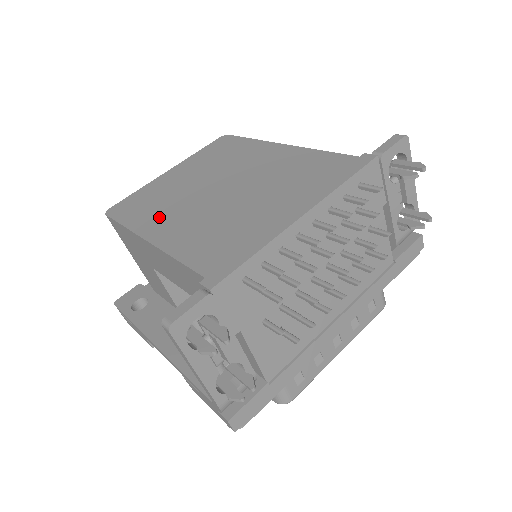
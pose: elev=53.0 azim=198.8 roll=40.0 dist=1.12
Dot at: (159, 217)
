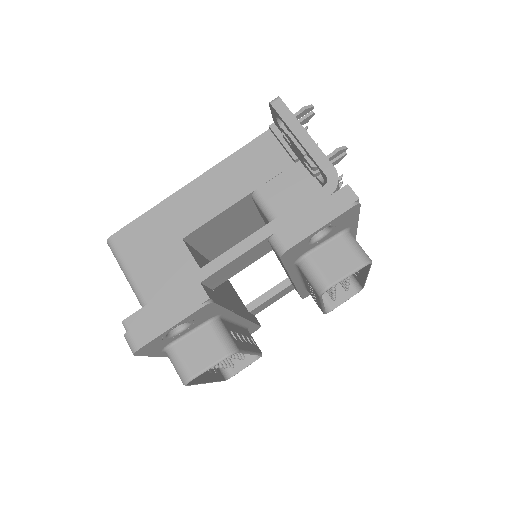
Dot at: occluded
